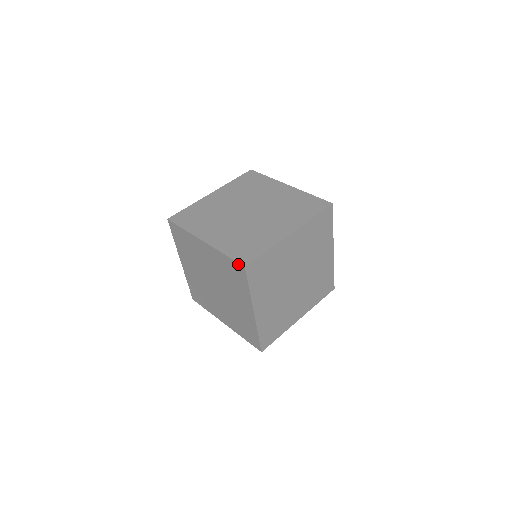
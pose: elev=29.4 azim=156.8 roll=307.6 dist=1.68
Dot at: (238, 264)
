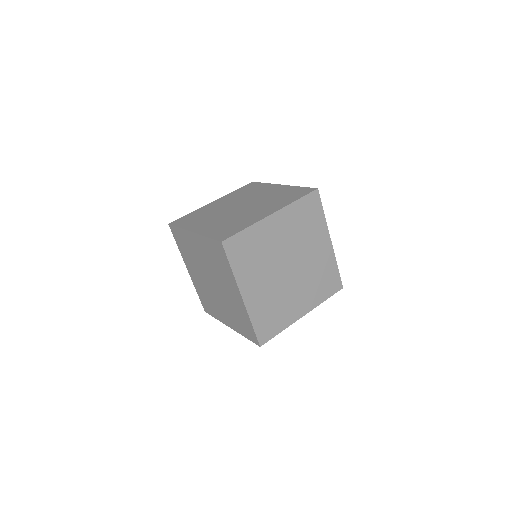
Dot at: (311, 188)
